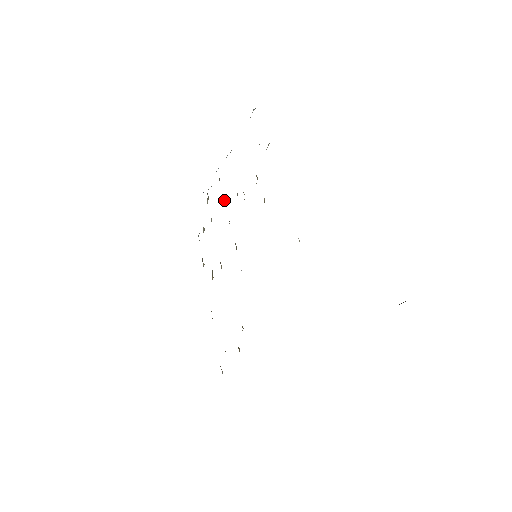
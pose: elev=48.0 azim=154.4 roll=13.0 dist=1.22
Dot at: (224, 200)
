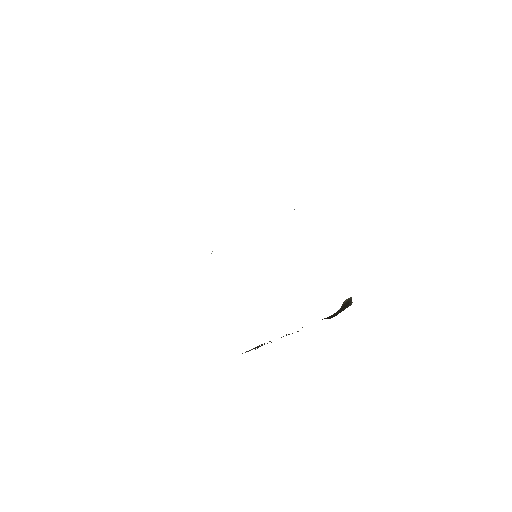
Dot at: occluded
